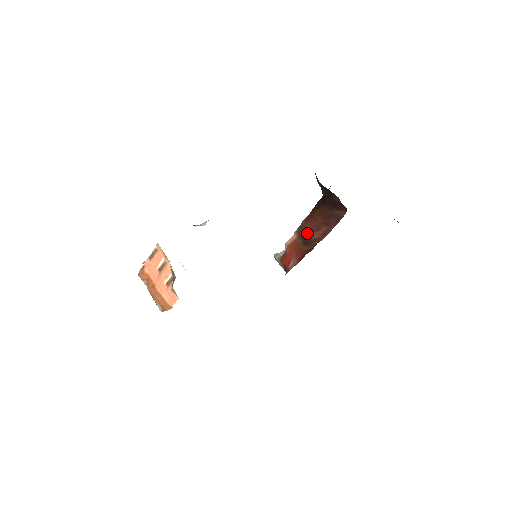
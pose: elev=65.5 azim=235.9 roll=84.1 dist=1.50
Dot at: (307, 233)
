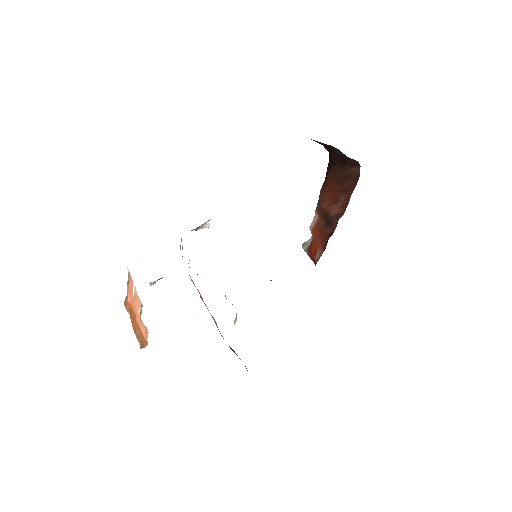
Dot at: (326, 209)
